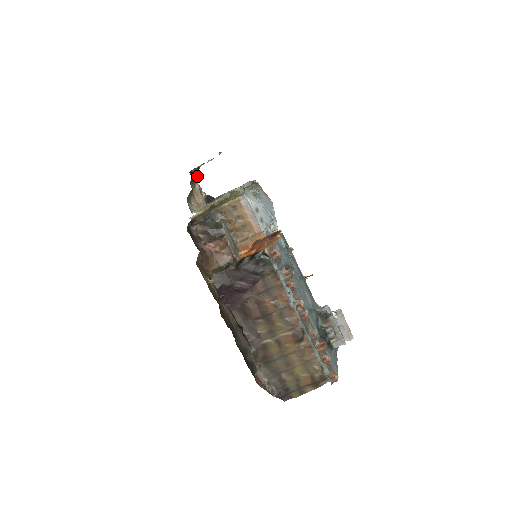
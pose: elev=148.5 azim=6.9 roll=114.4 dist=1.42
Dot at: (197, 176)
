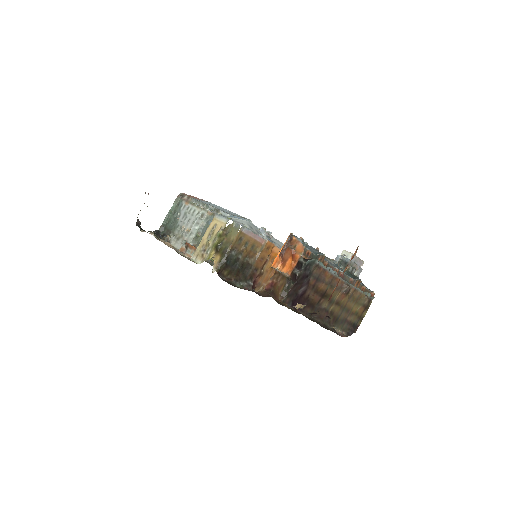
Dot at: occluded
